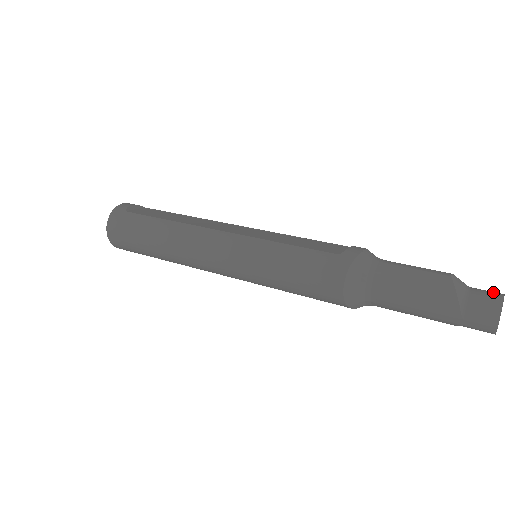
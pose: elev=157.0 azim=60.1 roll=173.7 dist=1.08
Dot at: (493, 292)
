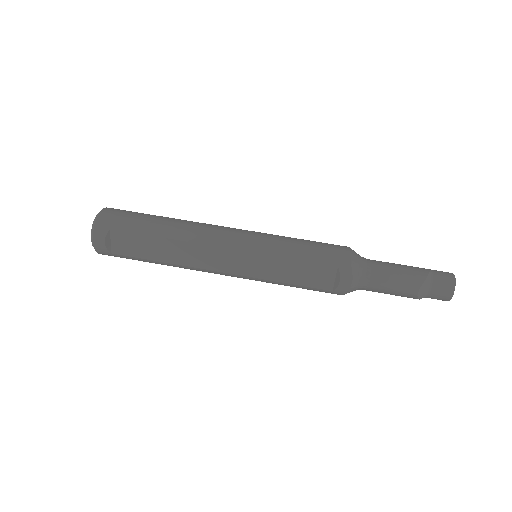
Dot at: (446, 292)
